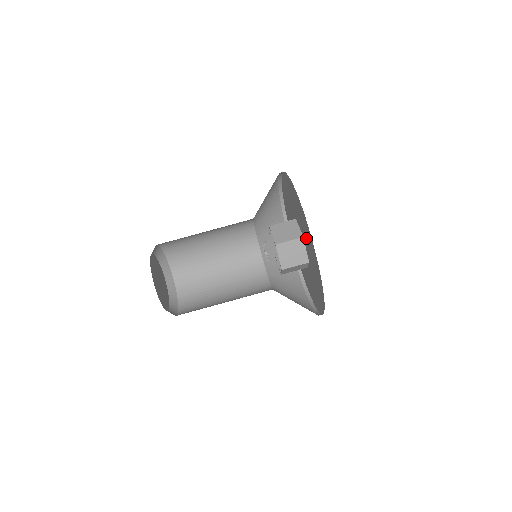
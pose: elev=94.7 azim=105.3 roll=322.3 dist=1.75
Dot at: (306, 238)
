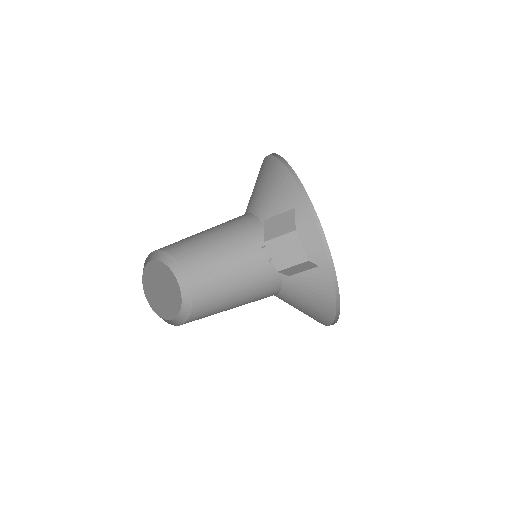
Dot at: occluded
